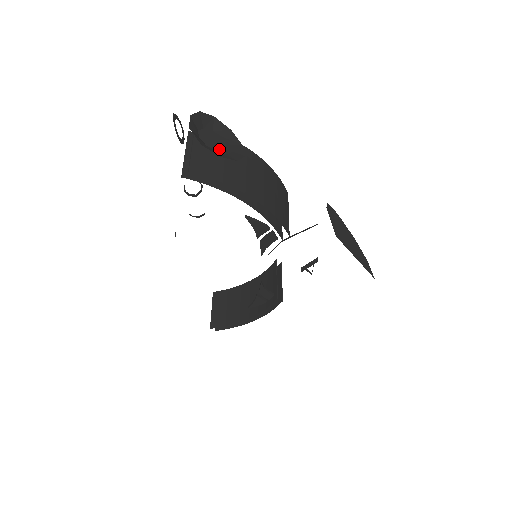
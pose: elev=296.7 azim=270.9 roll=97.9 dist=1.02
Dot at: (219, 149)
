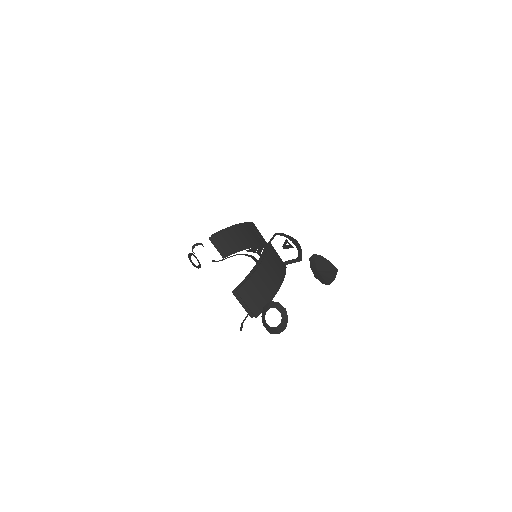
Dot at: (254, 290)
